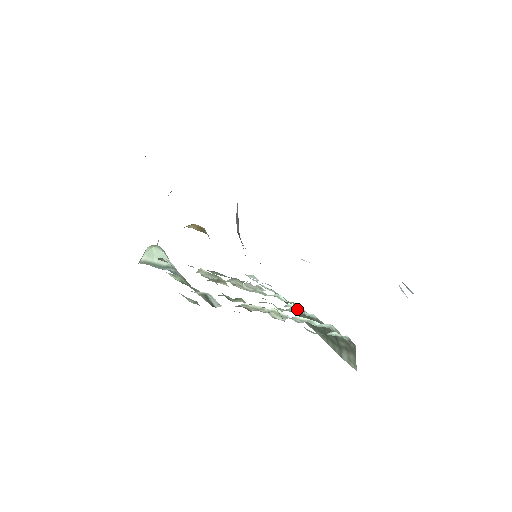
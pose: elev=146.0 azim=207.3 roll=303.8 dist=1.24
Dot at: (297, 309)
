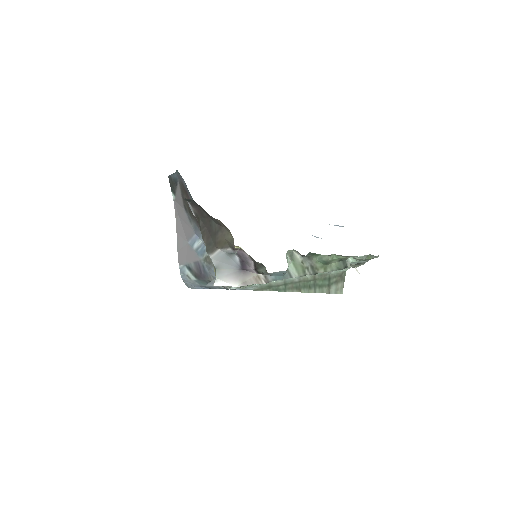
Dot at: (284, 284)
